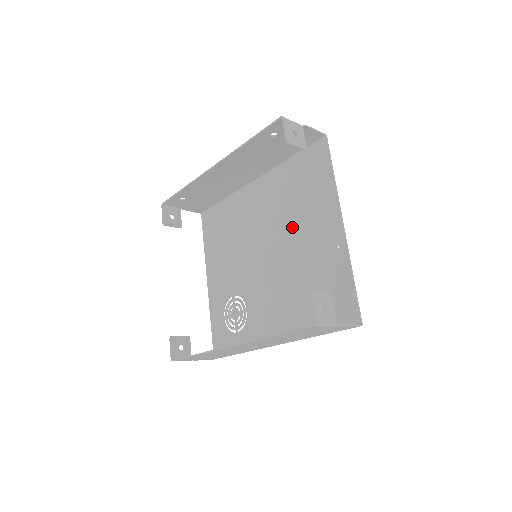
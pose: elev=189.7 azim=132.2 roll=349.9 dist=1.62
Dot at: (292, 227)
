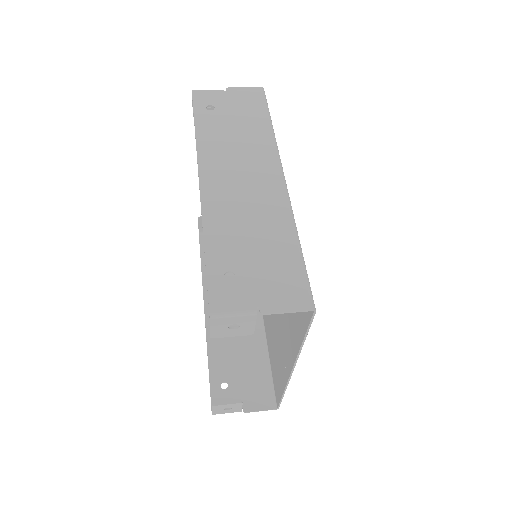
Dot at: occluded
